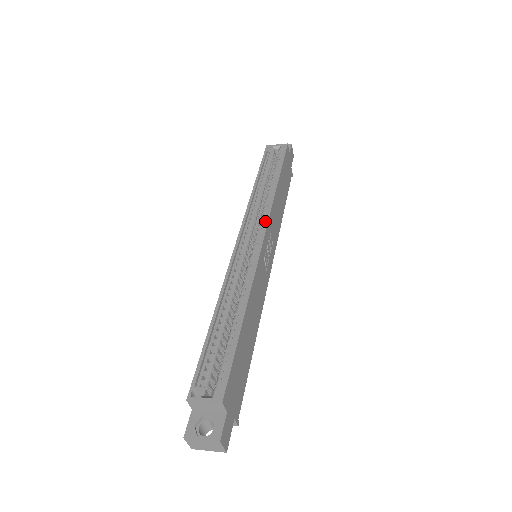
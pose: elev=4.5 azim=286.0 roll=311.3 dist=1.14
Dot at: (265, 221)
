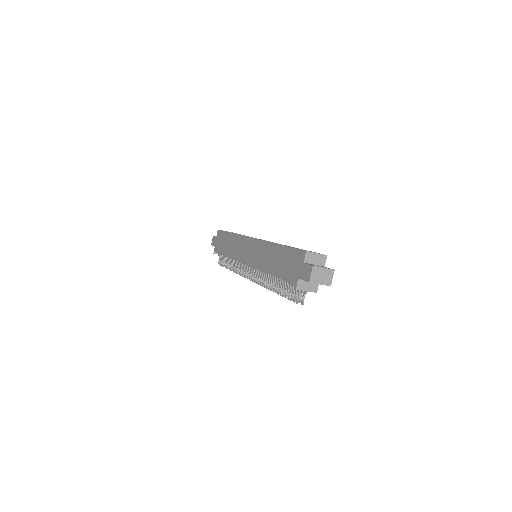
Dot at: (260, 239)
